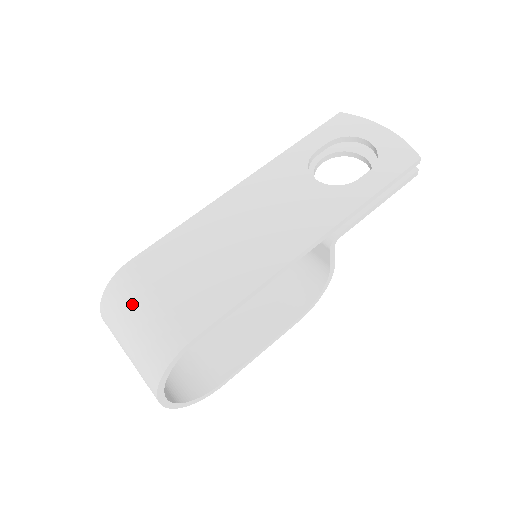
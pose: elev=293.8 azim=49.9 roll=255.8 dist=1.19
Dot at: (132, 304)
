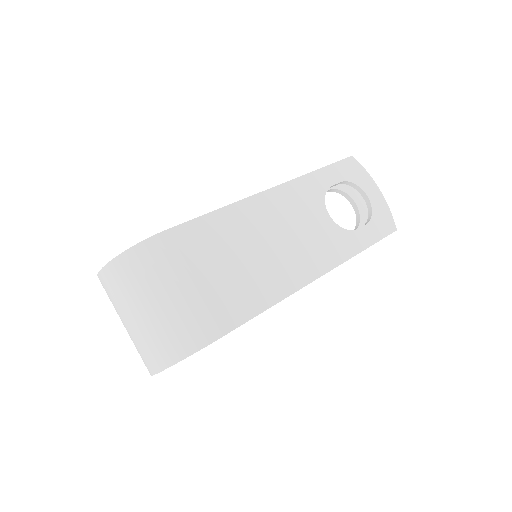
Dot at: (164, 279)
